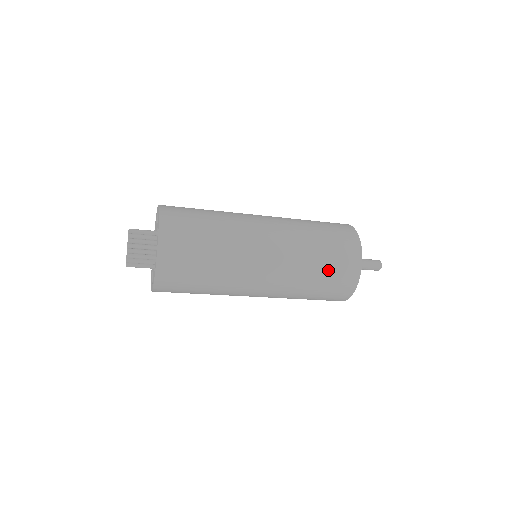
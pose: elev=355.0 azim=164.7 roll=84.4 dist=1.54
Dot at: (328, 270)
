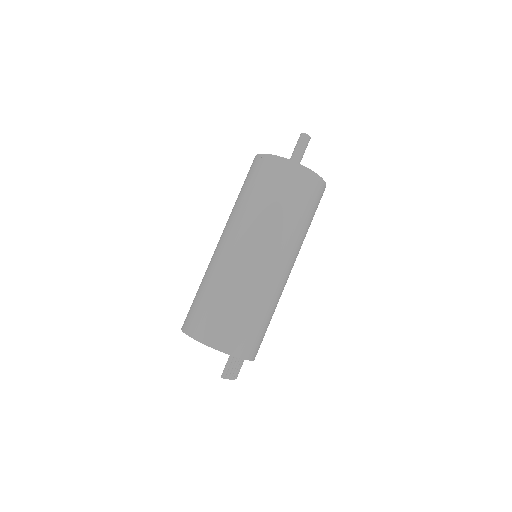
Dot at: (313, 215)
